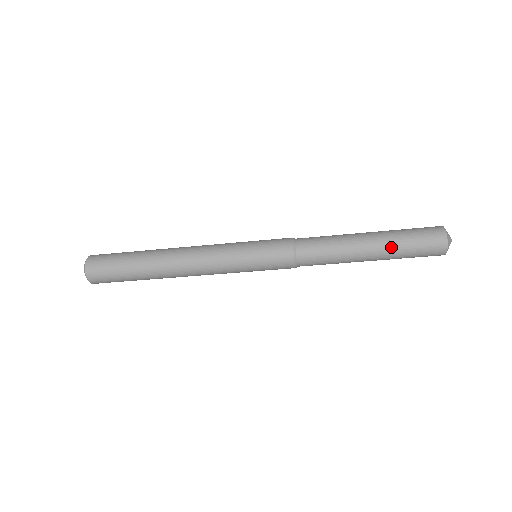
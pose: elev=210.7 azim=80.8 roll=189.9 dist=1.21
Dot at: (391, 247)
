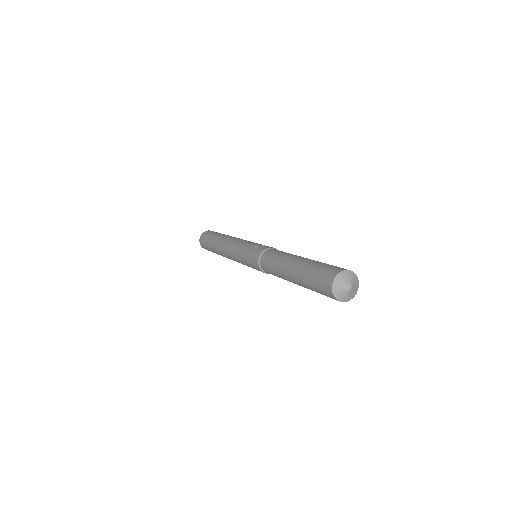
Dot at: (305, 287)
